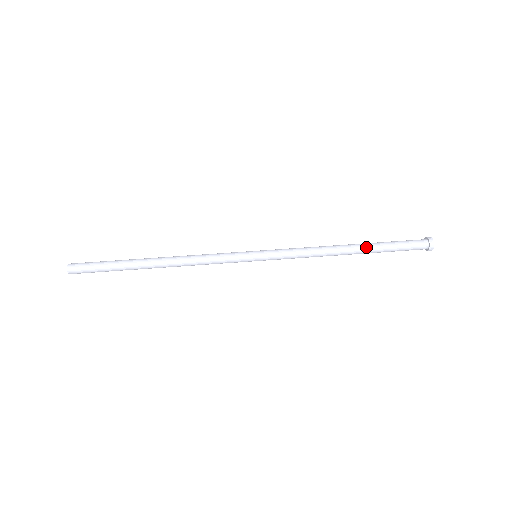
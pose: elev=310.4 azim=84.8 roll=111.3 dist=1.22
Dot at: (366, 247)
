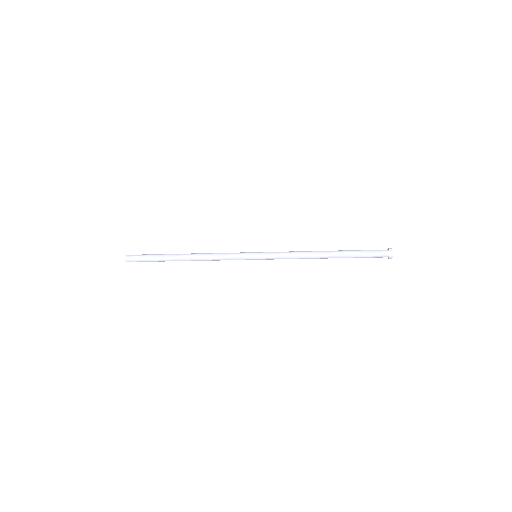
Dot at: (338, 251)
